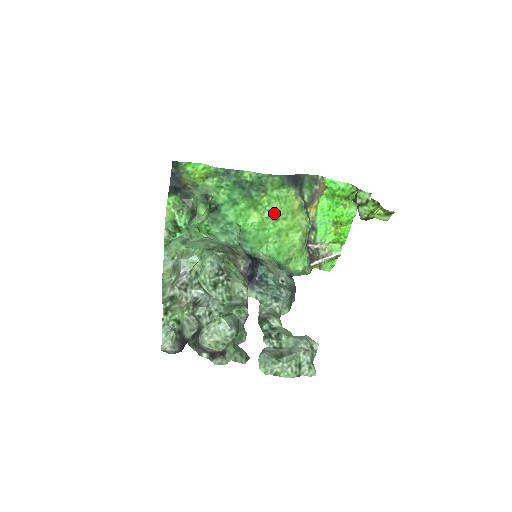
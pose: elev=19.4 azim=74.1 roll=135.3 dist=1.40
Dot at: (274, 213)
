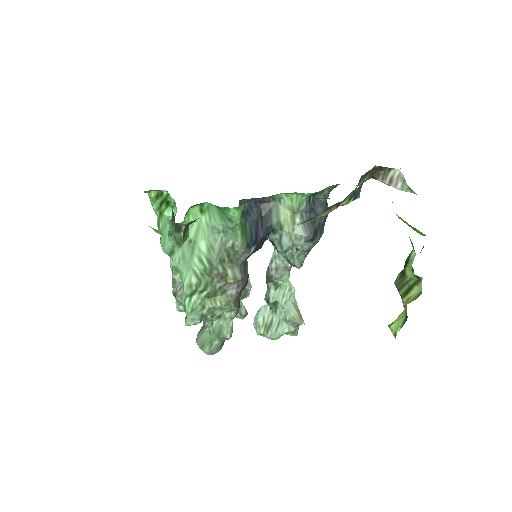
Dot at: occluded
